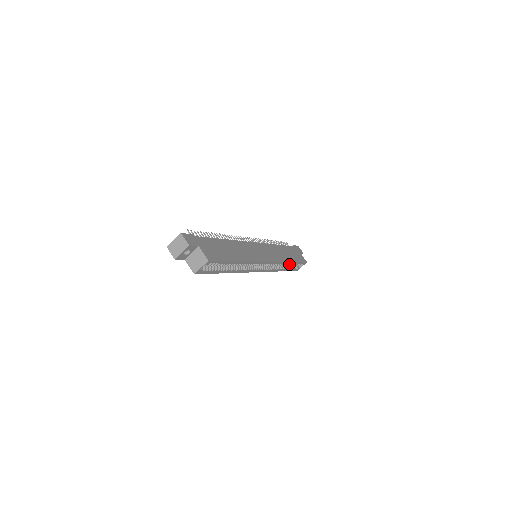
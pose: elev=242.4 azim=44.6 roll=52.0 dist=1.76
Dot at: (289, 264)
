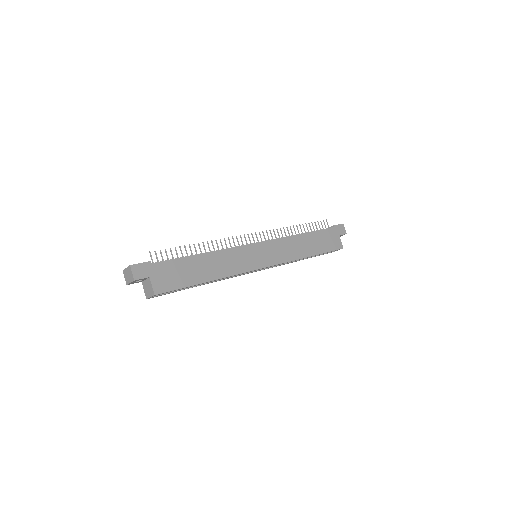
Dot at: occluded
